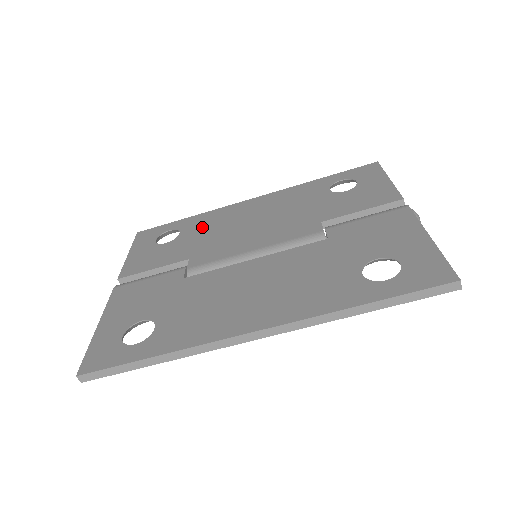
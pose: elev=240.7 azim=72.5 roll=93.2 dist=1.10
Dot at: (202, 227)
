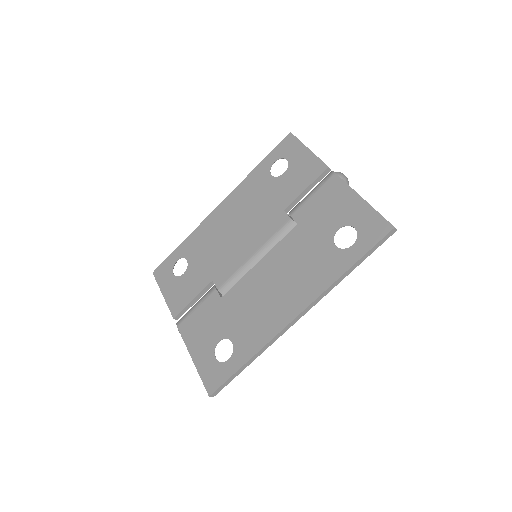
Dot at: (200, 248)
